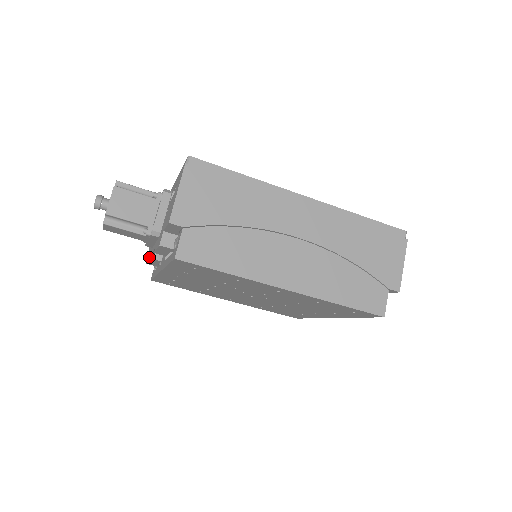
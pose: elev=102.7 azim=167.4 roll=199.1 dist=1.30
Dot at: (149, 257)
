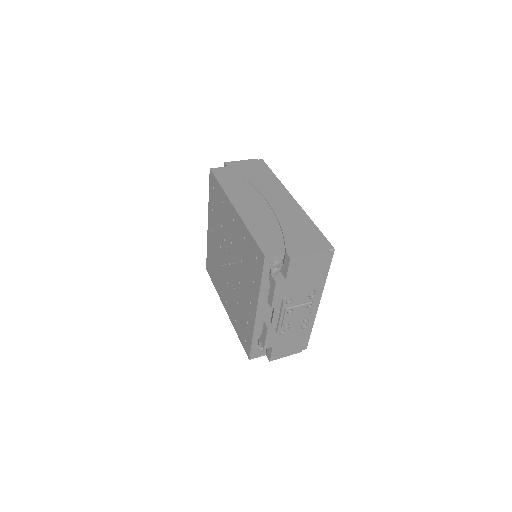
Dot at: occluded
